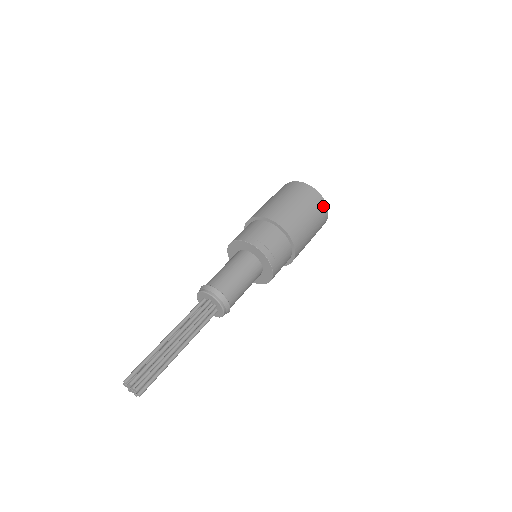
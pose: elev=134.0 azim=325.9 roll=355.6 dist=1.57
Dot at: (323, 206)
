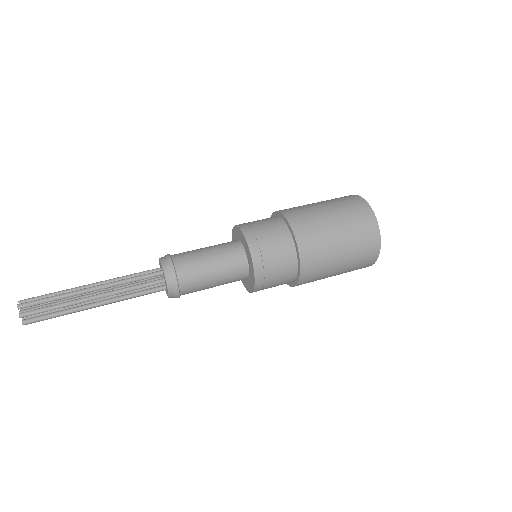
Dot at: (373, 236)
